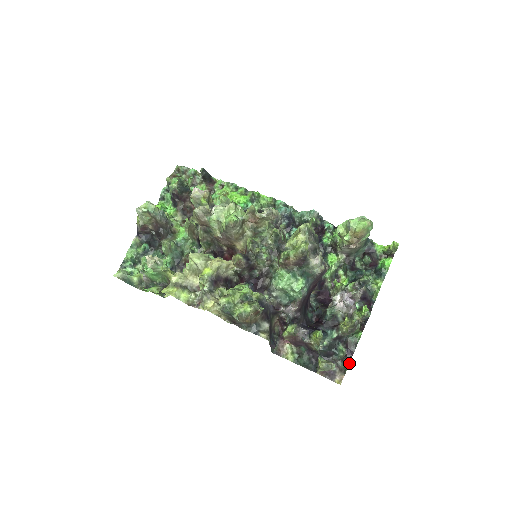
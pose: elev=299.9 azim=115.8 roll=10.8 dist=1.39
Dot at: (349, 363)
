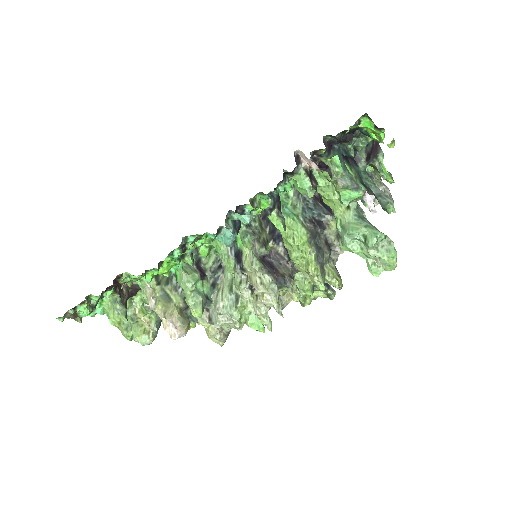
Dot at: occluded
